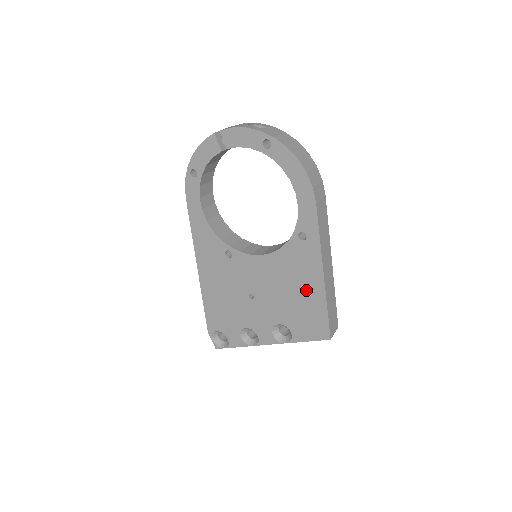
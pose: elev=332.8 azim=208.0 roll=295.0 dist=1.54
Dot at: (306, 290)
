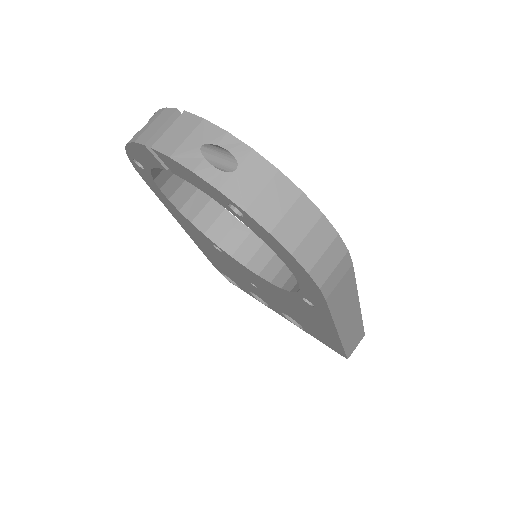
Dot at: (317, 326)
